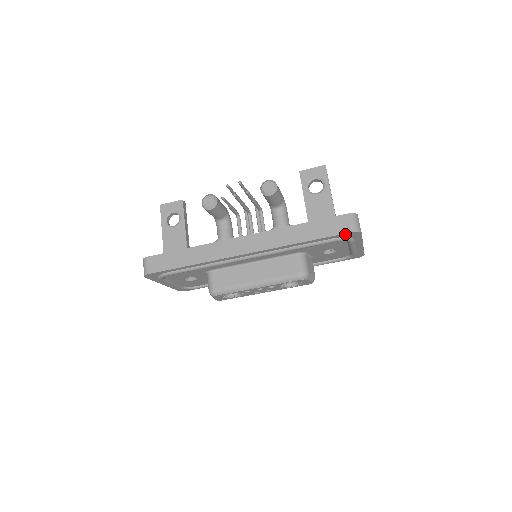
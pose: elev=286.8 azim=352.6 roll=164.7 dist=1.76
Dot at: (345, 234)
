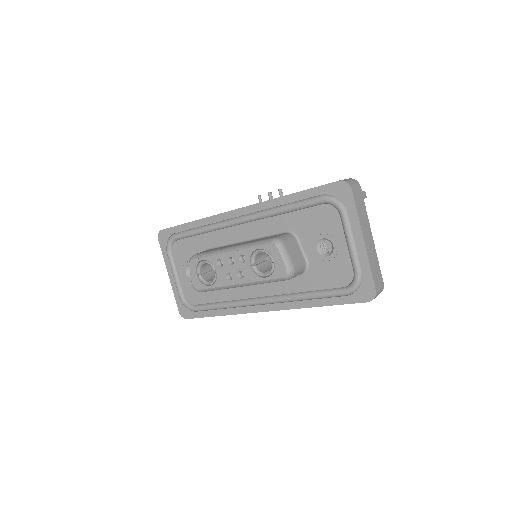
Dot at: (333, 186)
